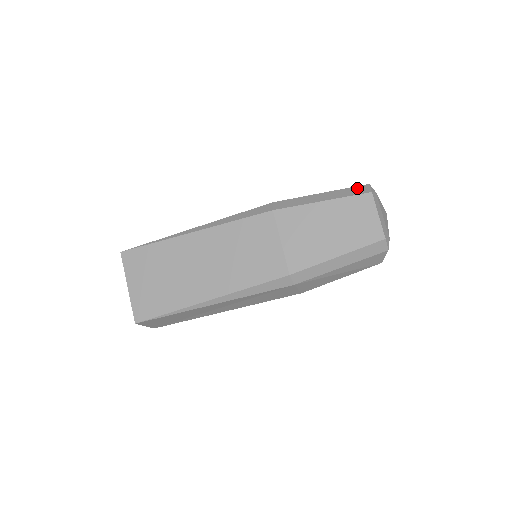
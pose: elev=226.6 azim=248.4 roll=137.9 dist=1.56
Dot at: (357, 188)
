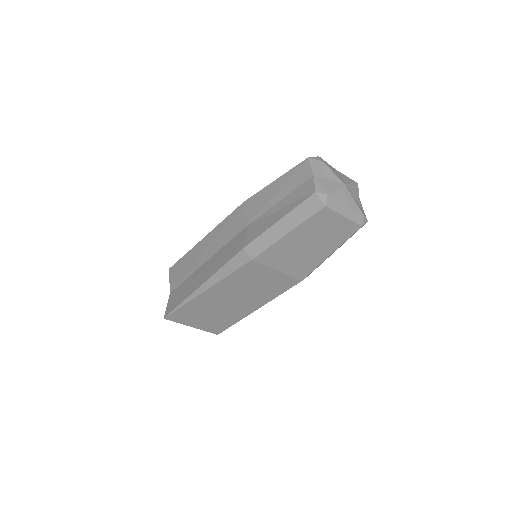
Dot at: (308, 204)
